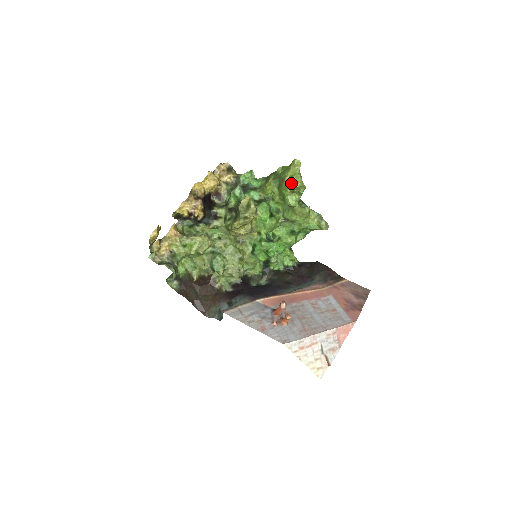
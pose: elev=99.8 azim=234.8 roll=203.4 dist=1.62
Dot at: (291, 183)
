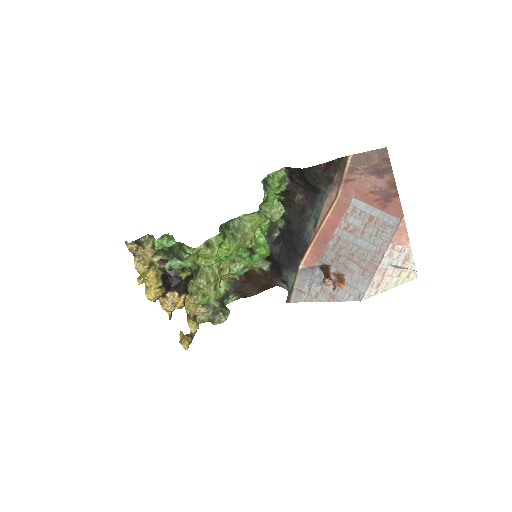
Dot at: (207, 264)
